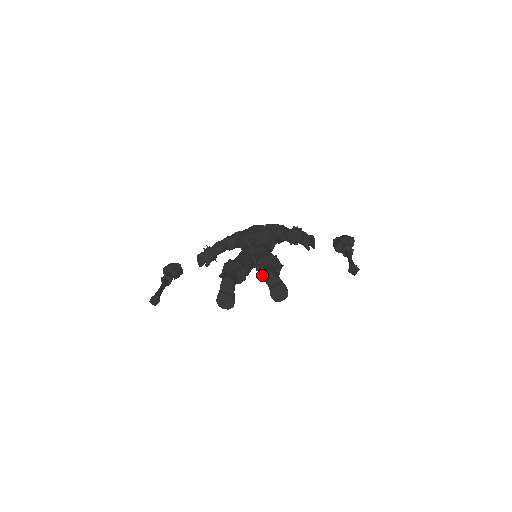
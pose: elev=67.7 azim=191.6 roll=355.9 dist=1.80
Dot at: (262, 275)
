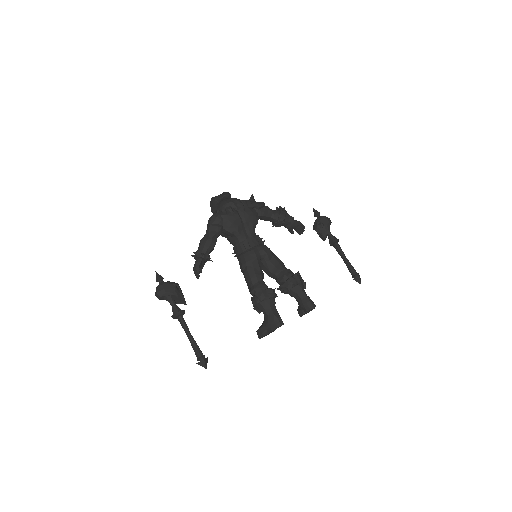
Dot at: (285, 293)
